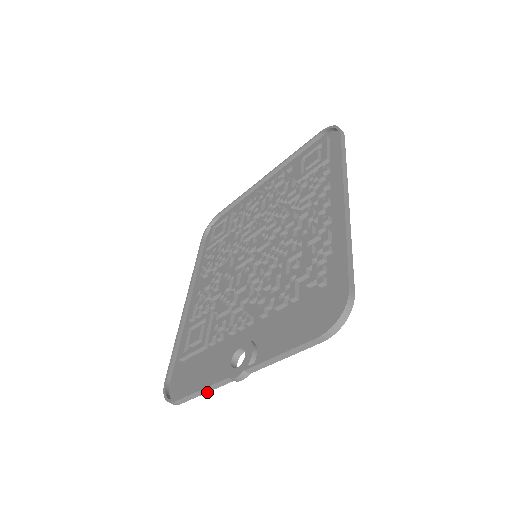
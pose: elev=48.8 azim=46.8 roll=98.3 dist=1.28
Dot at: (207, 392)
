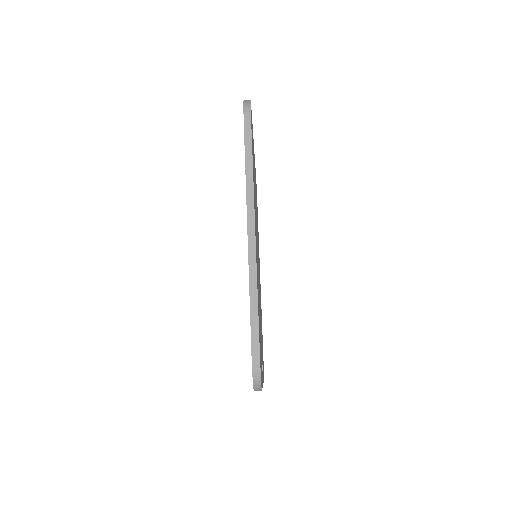
Dot at: occluded
